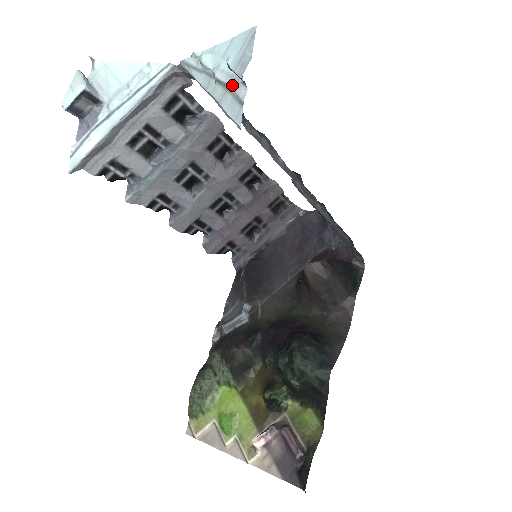
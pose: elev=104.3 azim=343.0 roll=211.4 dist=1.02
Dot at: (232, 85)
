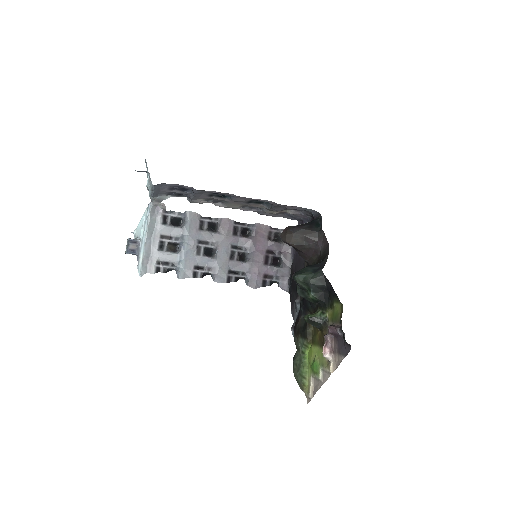
Dot at: (149, 178)
